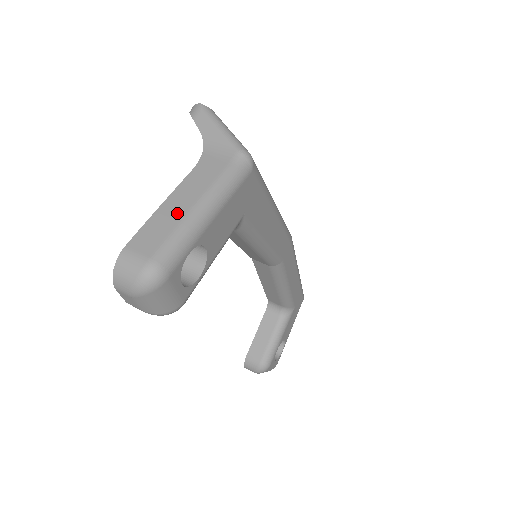
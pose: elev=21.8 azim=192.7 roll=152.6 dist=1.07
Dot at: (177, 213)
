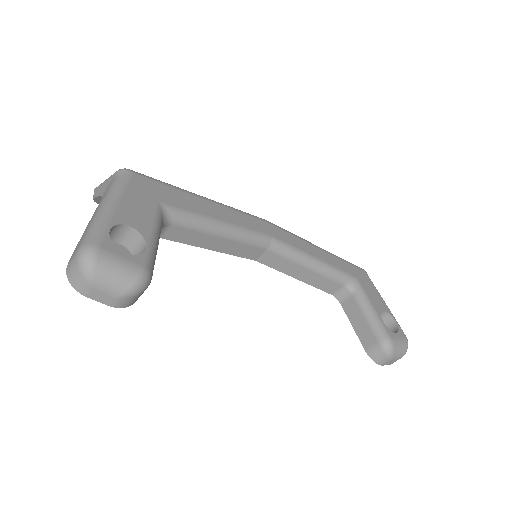
Dot at: (90, 223)
